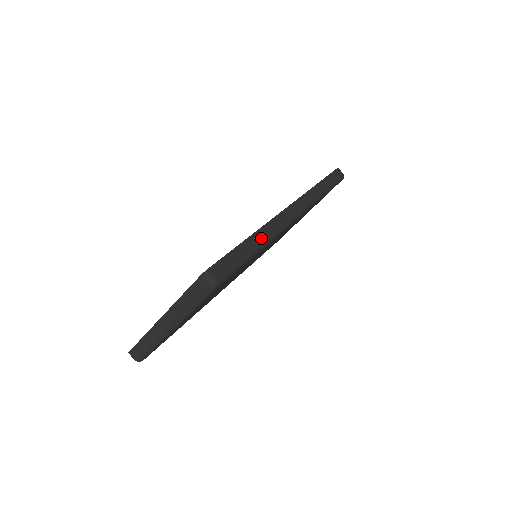
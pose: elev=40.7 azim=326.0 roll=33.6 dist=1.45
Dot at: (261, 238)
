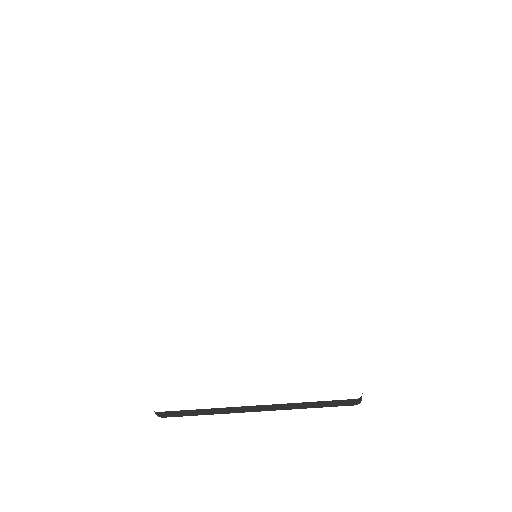
Dot at: occluded
